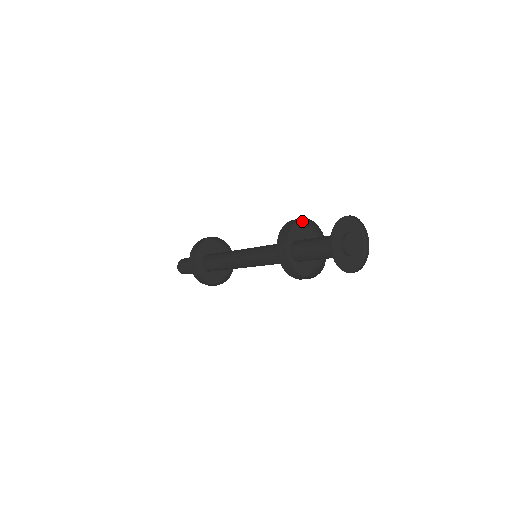
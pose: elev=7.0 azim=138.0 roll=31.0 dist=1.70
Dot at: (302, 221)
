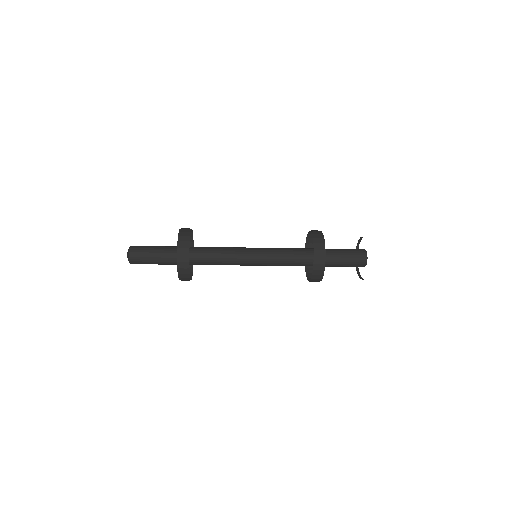
Dot at: (308, 236)
